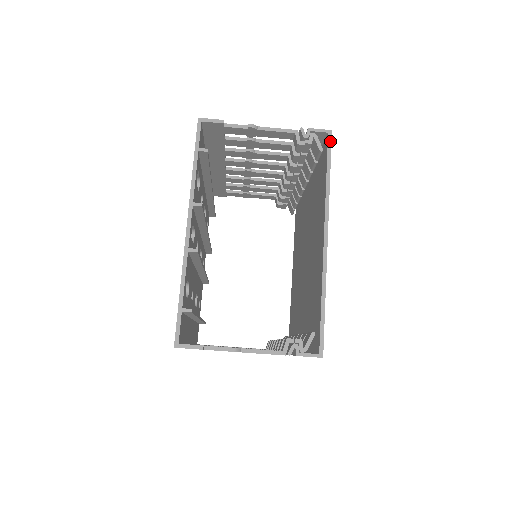
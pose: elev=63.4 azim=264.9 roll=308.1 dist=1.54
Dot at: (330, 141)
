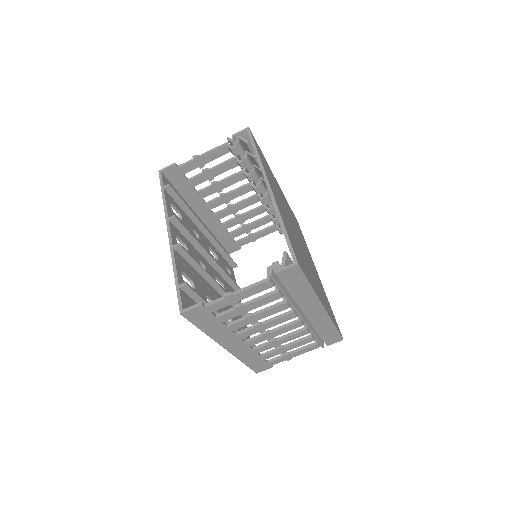
Dot at: (250, 133)
